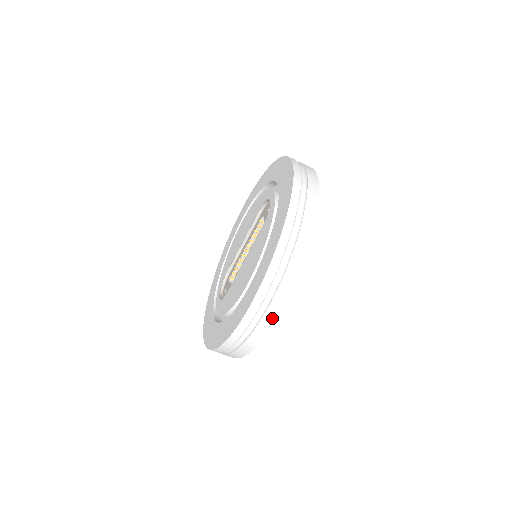
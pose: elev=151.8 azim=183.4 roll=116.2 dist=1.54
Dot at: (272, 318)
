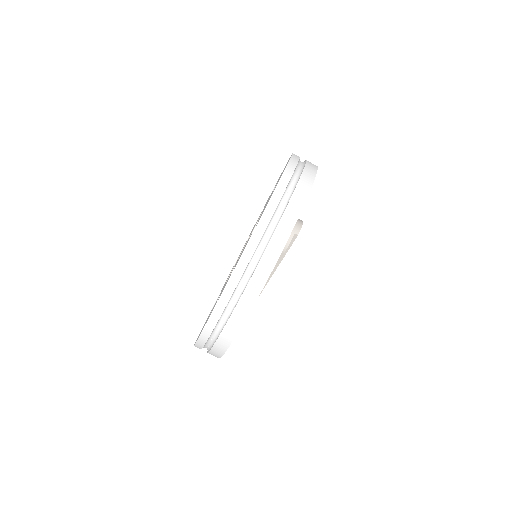
Dot at: (227, 341)
